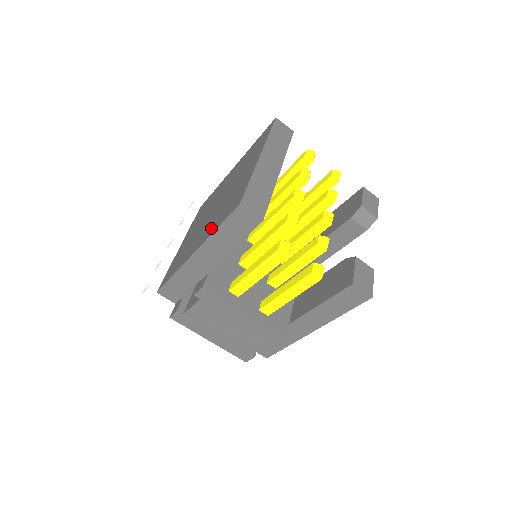
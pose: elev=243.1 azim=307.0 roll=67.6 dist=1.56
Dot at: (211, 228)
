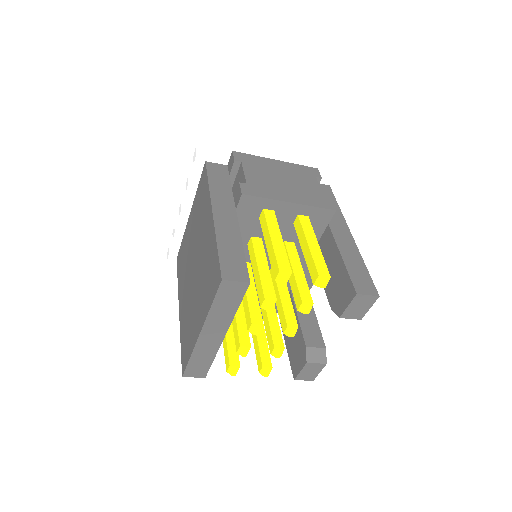
Dot at: (182, 322)
